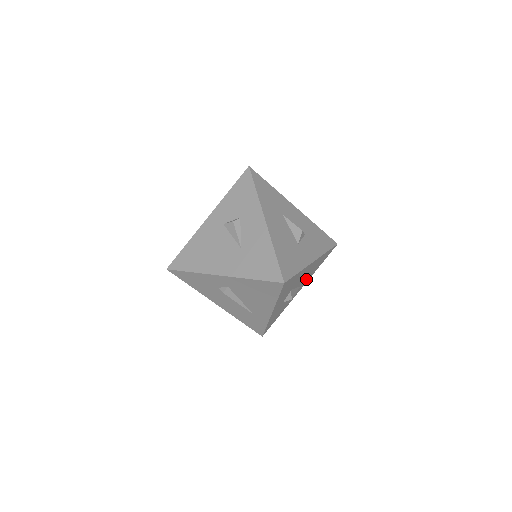
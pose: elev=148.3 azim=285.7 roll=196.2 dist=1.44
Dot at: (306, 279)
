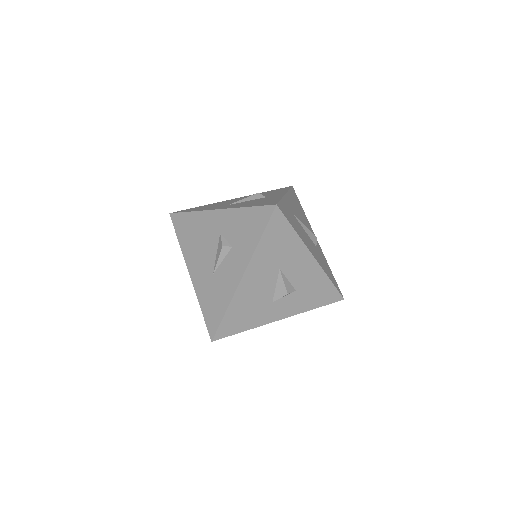
Dot at: occluded
